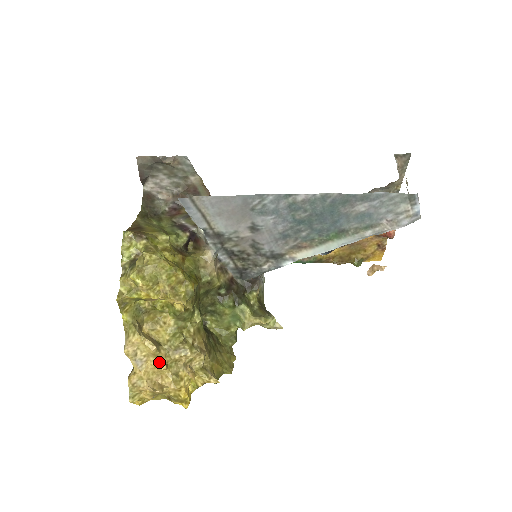
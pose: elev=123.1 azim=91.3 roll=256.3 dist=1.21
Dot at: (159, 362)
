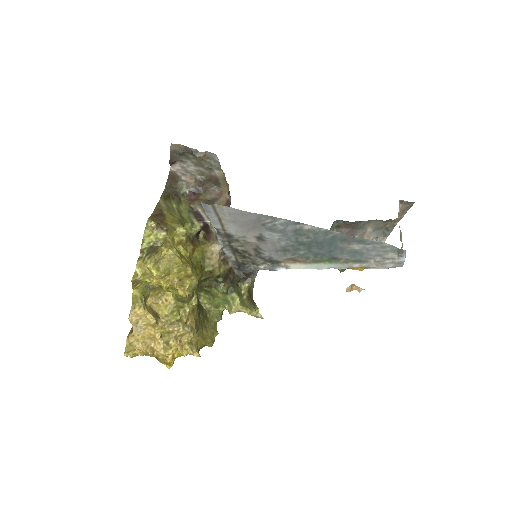
Dot at: (155, 332)
